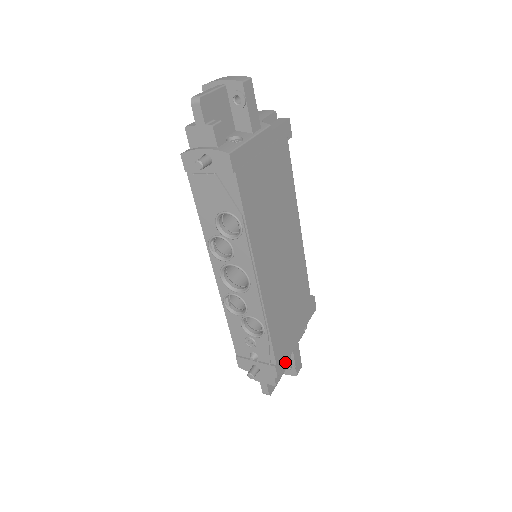
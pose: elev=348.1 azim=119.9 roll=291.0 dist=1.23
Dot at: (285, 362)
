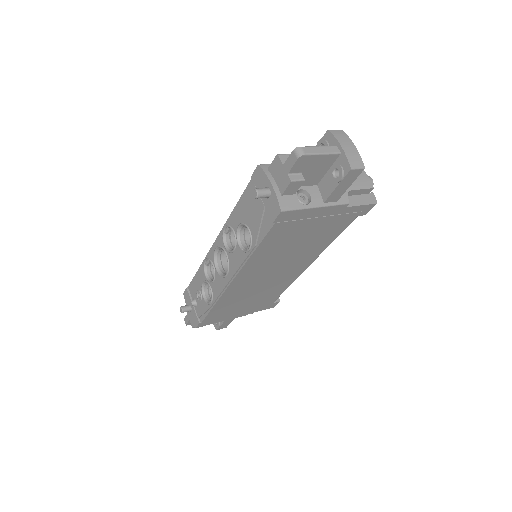
Dot at: (211, 323)
